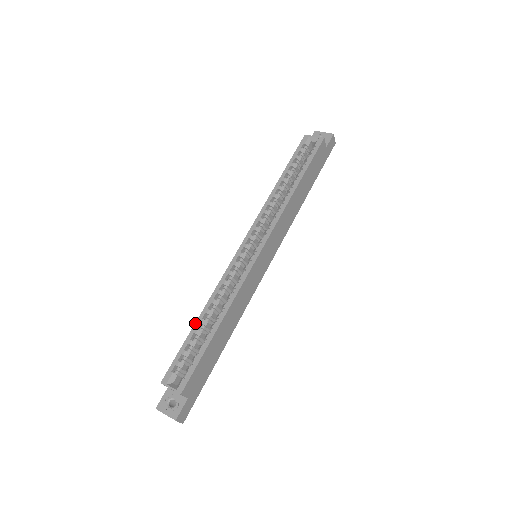
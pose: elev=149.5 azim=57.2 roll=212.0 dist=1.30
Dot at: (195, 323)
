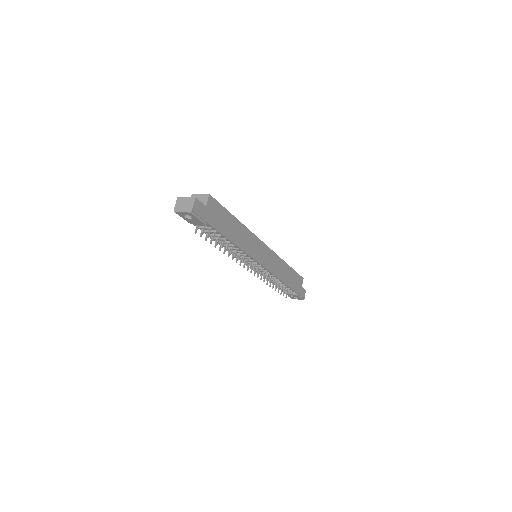
Dot at: occluded
